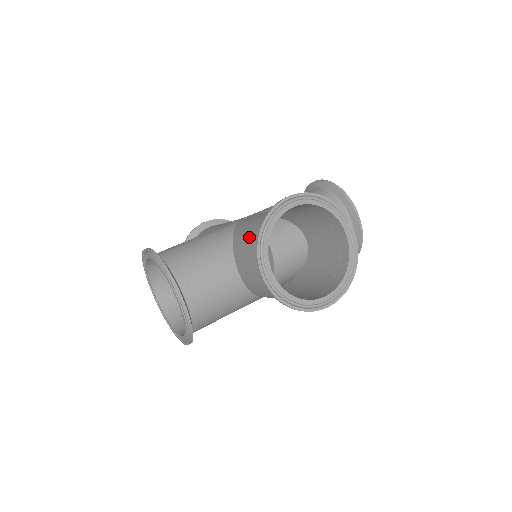
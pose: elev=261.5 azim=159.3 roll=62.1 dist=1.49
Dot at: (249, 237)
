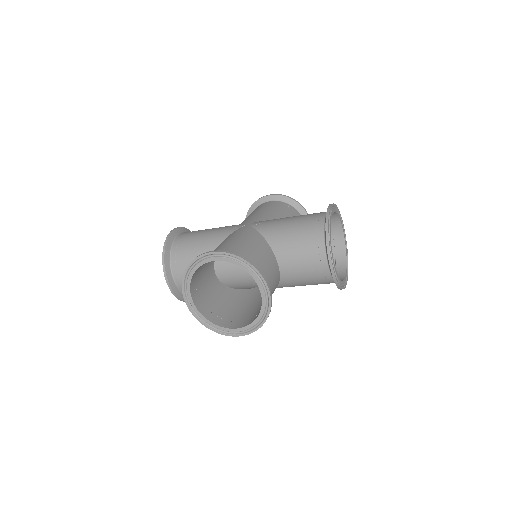
Dot at: (298, 237)
